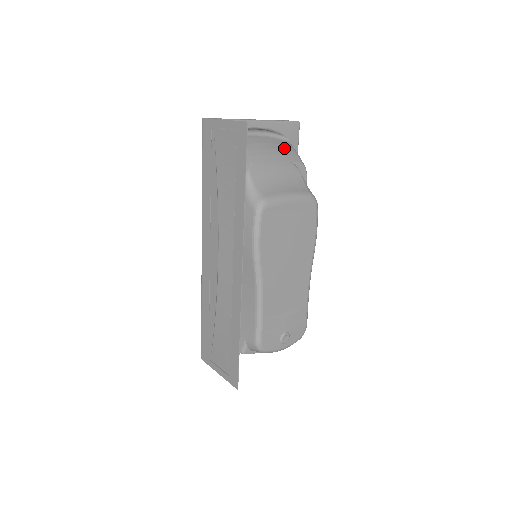
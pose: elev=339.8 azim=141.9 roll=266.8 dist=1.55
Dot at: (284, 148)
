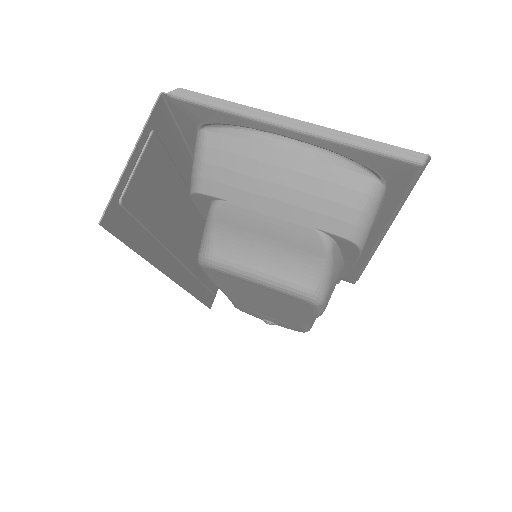
Dot at: (332, 196)
